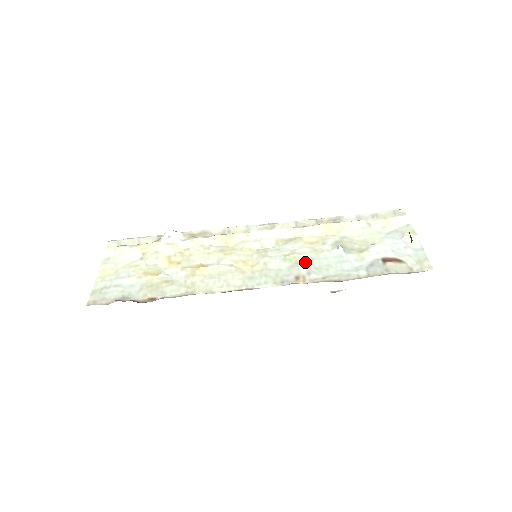
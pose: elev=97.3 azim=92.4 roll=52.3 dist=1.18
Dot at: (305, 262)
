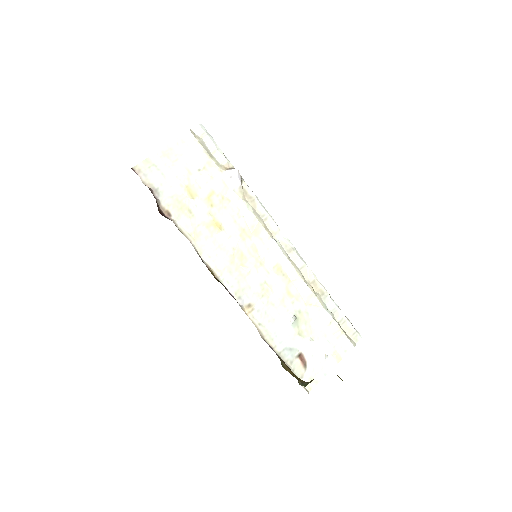
Dot at: (267, 301)
